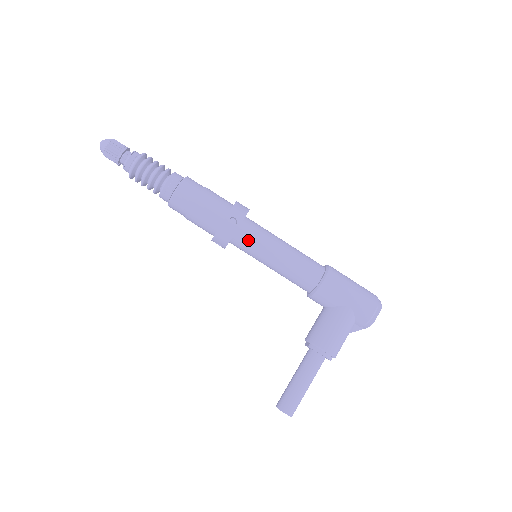
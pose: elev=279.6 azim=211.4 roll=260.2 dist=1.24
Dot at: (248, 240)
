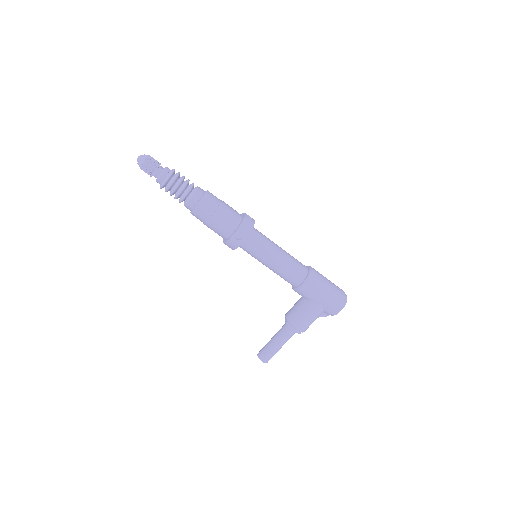
Dot at: (250, 249)
